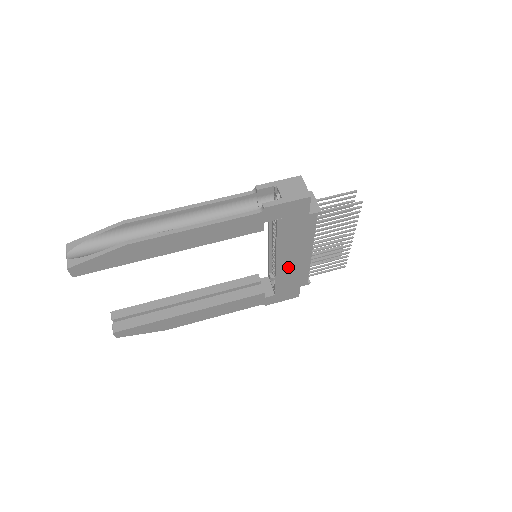
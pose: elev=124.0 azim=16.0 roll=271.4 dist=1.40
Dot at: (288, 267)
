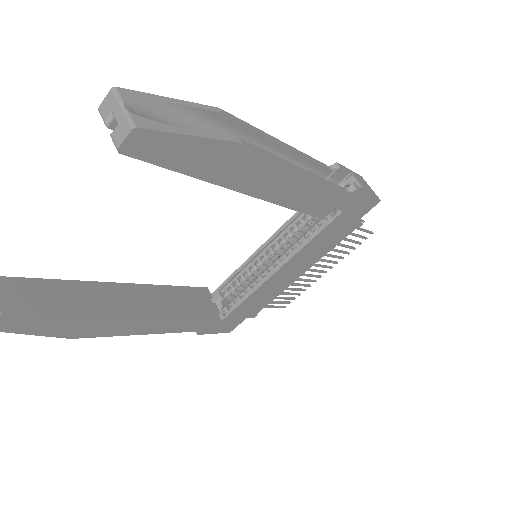
Dot at: (273, 284)
